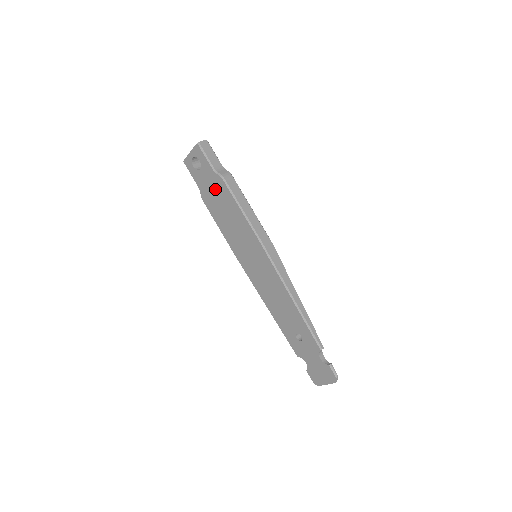
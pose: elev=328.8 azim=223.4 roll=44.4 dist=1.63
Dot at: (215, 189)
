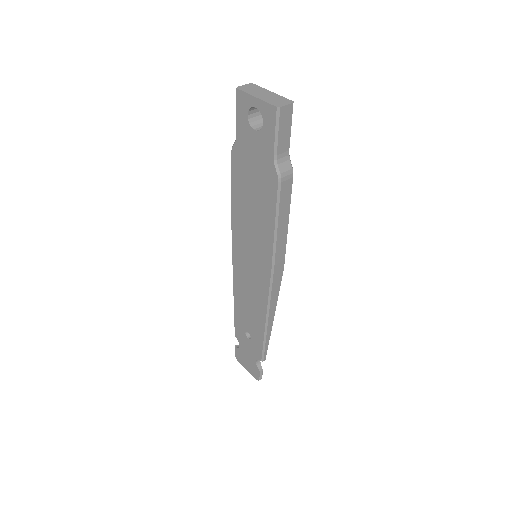
Dot at: (259, 171)
